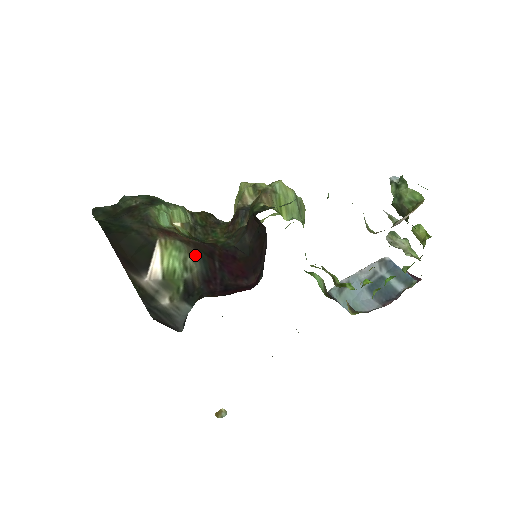
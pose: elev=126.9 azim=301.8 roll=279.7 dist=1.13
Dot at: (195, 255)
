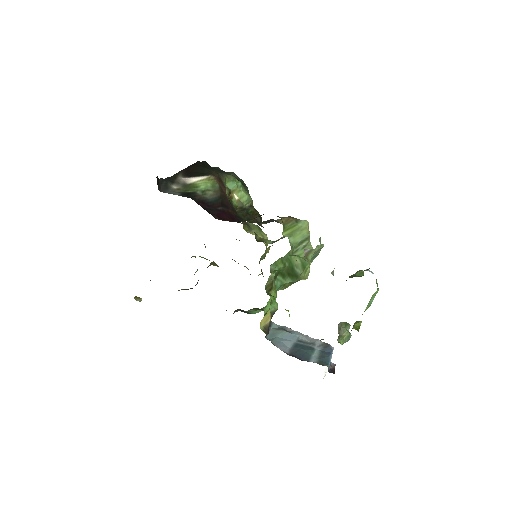
Dot at: (216, 195)
